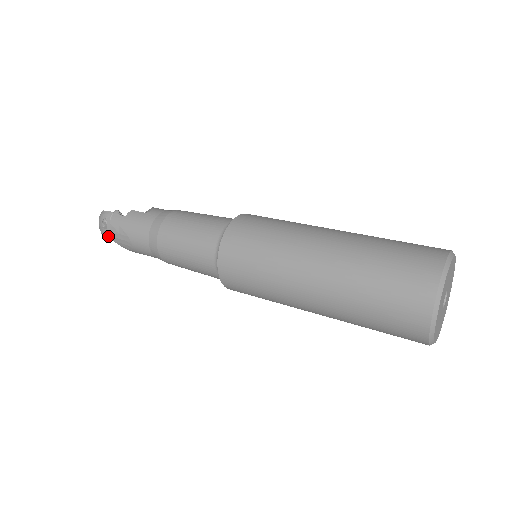
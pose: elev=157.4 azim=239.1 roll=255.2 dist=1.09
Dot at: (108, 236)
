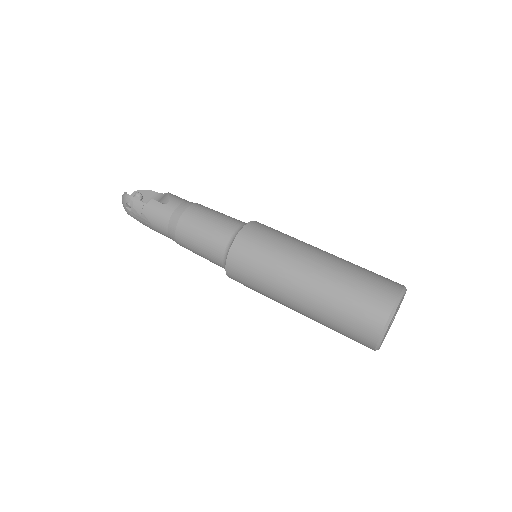
Dot at: (132, 215)
